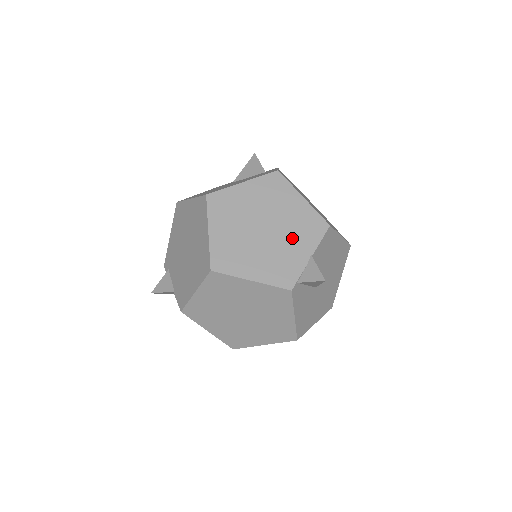
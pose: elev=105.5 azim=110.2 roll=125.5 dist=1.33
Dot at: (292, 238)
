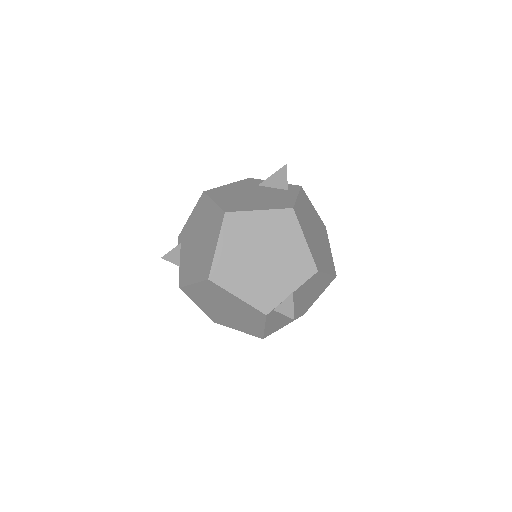
Dot at: (283, 272)
